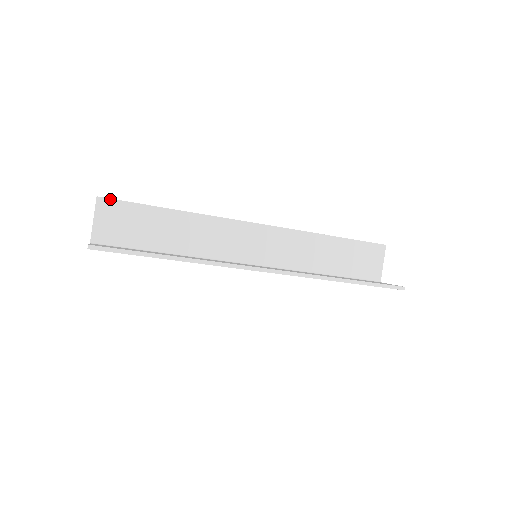
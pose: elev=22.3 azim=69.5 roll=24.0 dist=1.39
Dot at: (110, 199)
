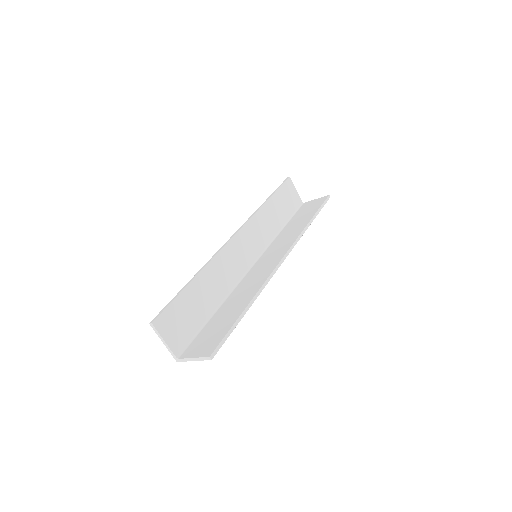
Dot at: (160, 315)
